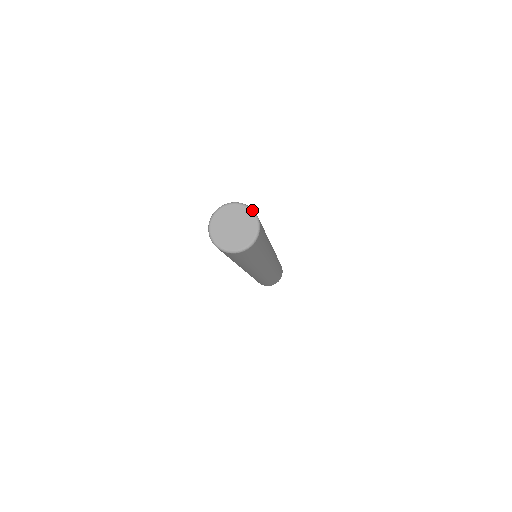
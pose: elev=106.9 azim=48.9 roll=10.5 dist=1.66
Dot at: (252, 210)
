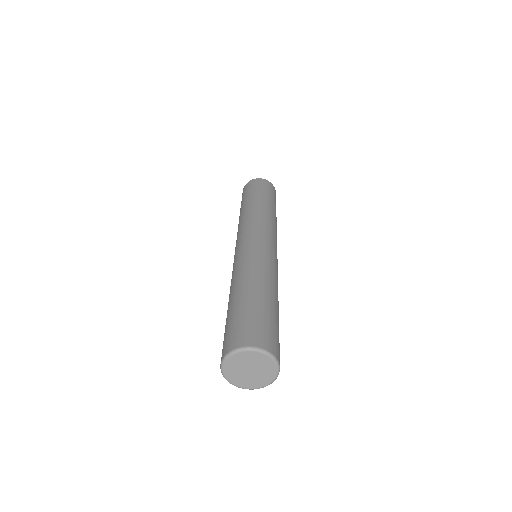
Dot at: (262, 351)
